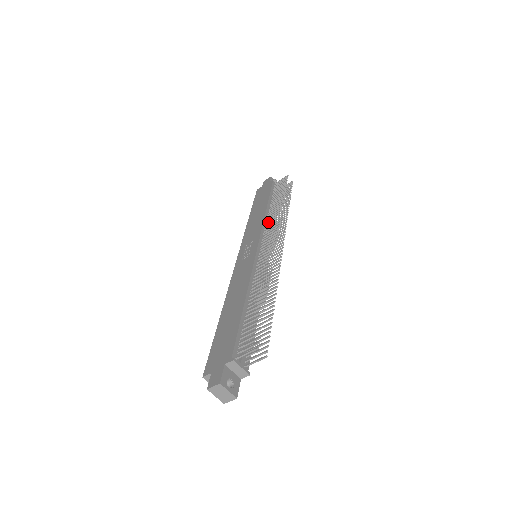
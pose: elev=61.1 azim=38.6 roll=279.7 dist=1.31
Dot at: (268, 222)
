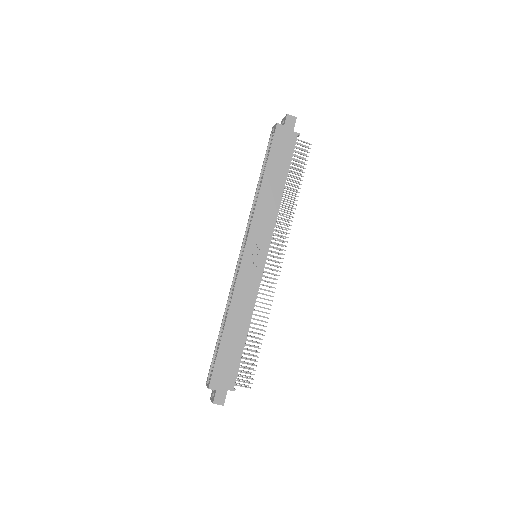
Dot at: (279, 221)
